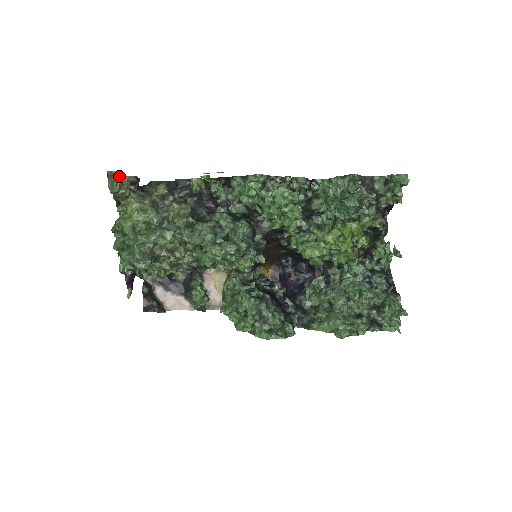
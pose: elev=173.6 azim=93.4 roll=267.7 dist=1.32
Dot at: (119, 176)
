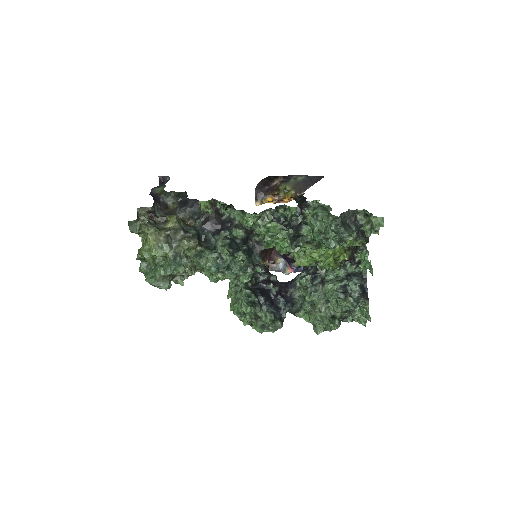
Dot at: (138, 221)
